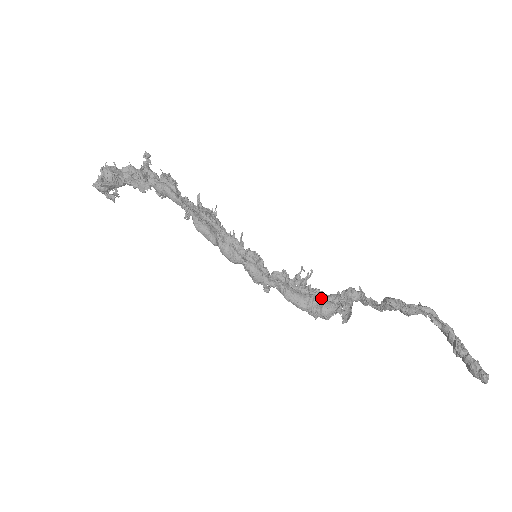
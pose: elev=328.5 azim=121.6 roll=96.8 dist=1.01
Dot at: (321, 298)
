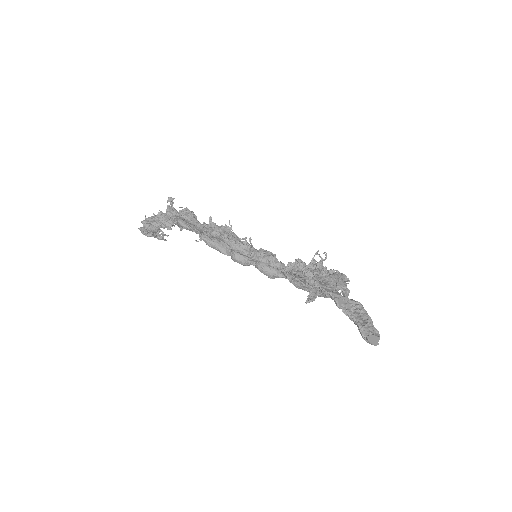
Dot at: occluded
